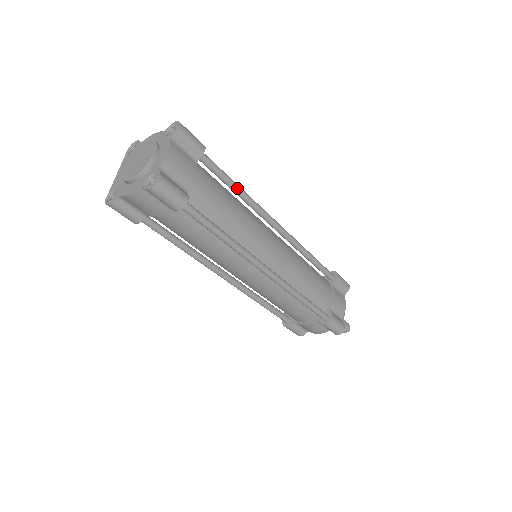
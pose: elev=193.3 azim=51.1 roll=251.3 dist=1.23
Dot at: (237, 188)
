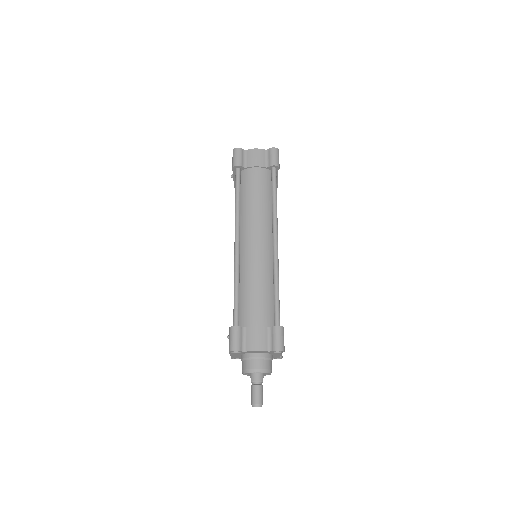
Dot at: occluded
